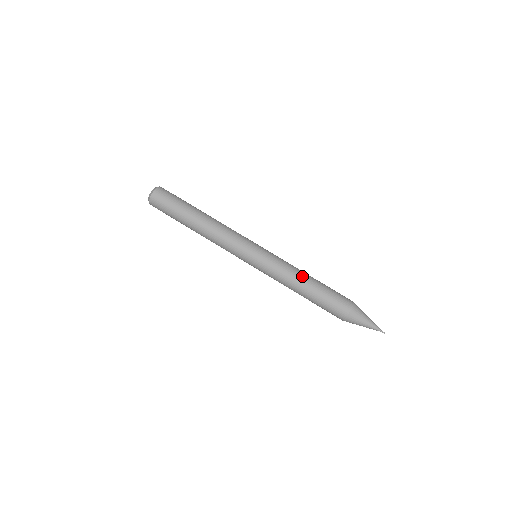
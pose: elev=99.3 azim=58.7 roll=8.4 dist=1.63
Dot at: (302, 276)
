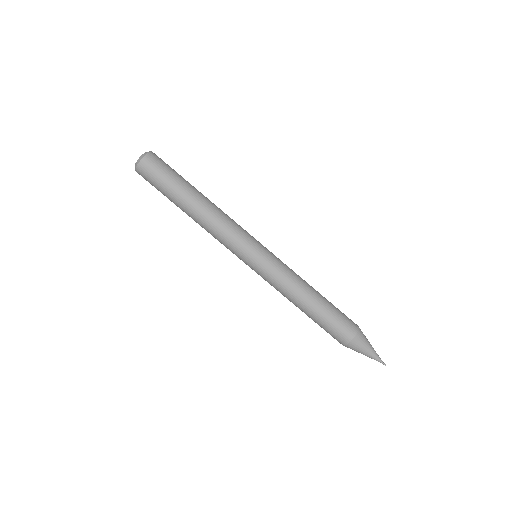
Dot at: (306, 289)
